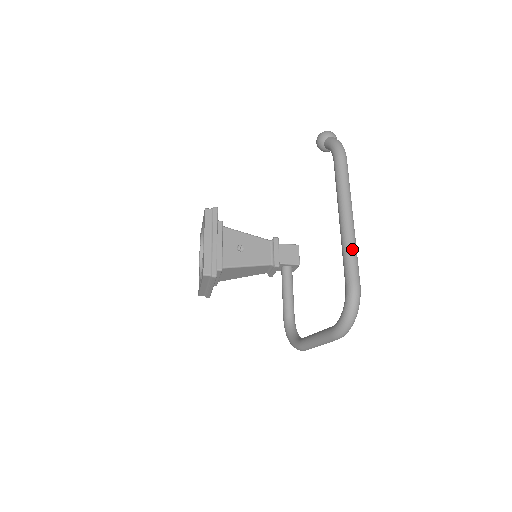
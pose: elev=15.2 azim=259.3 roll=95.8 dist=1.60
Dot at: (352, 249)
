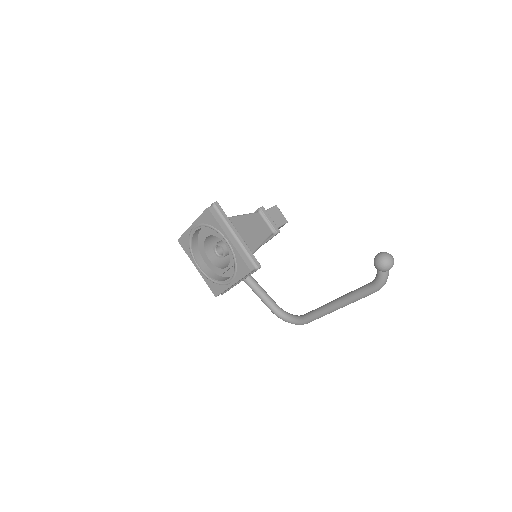
Dot at: occluded
